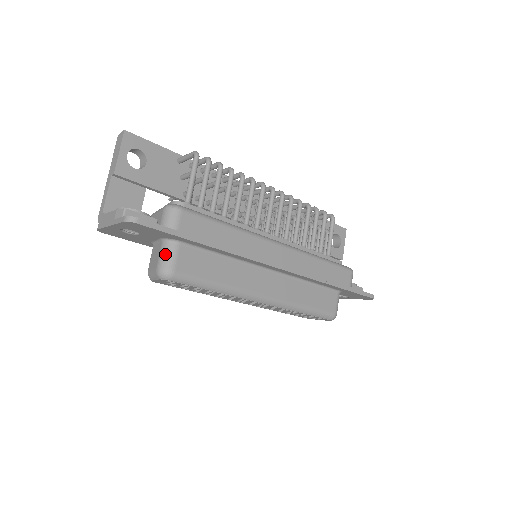
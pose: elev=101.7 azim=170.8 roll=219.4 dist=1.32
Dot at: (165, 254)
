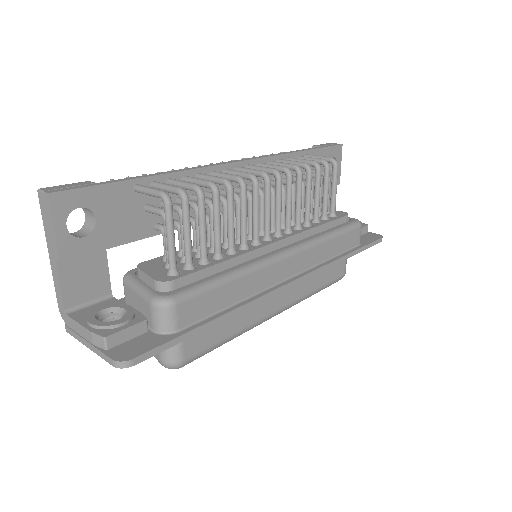
Dot at: occluded
